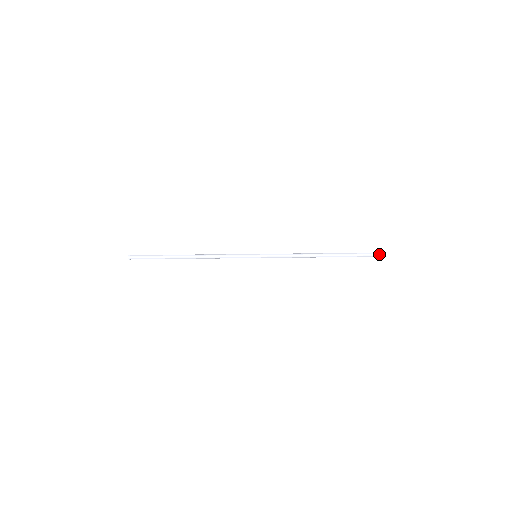
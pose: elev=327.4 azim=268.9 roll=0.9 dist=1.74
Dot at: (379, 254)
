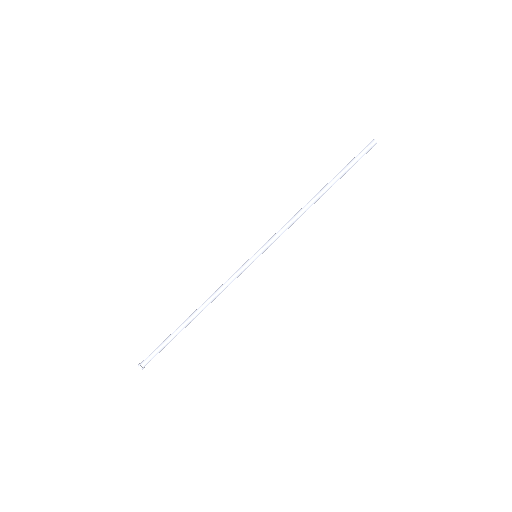
Dot at: (372, 146)
